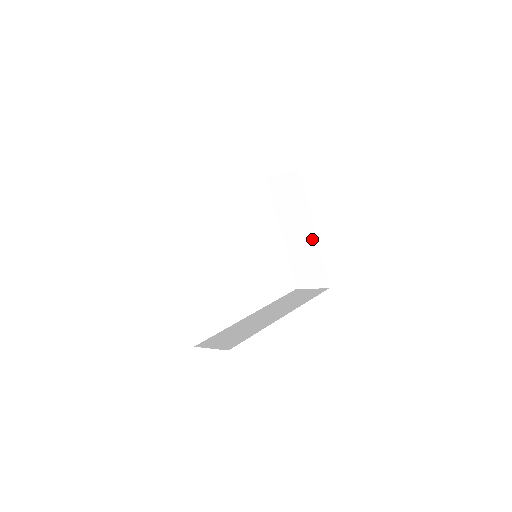
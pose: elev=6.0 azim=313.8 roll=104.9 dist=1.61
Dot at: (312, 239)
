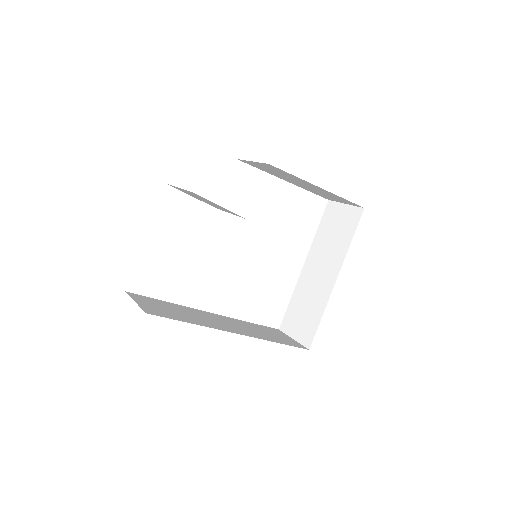
Dot at: (328, 287)
